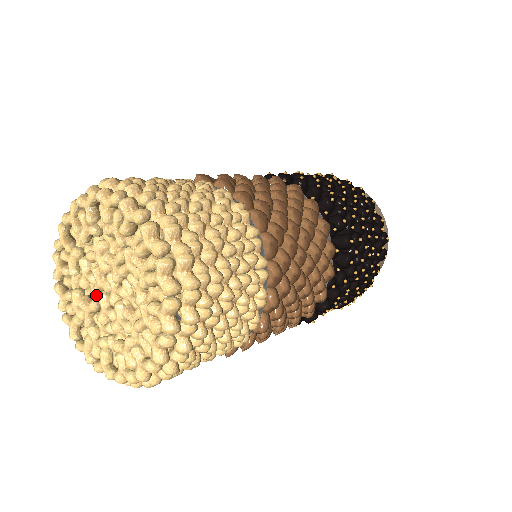
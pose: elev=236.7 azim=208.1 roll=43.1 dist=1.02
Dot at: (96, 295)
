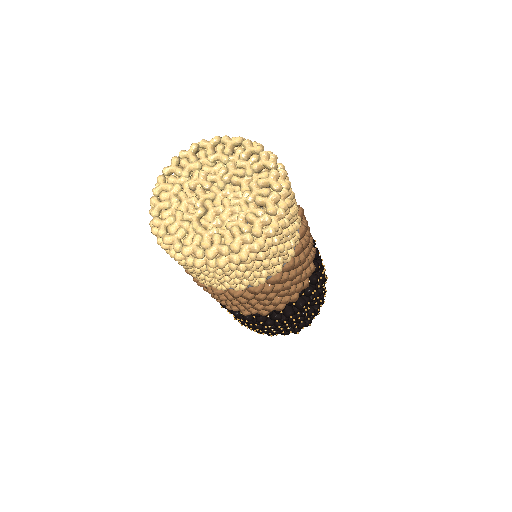
Dot at: (201, 205)
